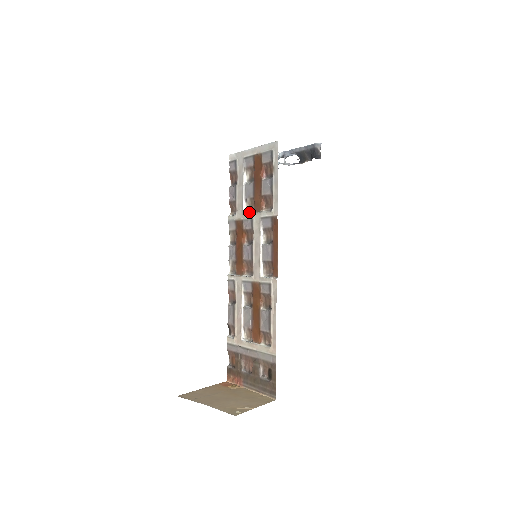
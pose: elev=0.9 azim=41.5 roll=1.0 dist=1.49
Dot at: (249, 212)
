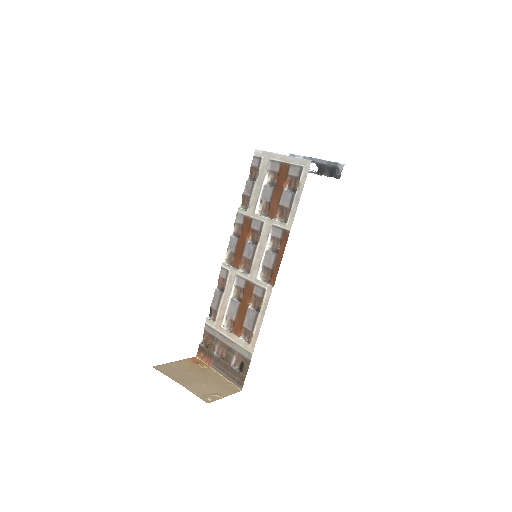
Dot at: (261, 213)
